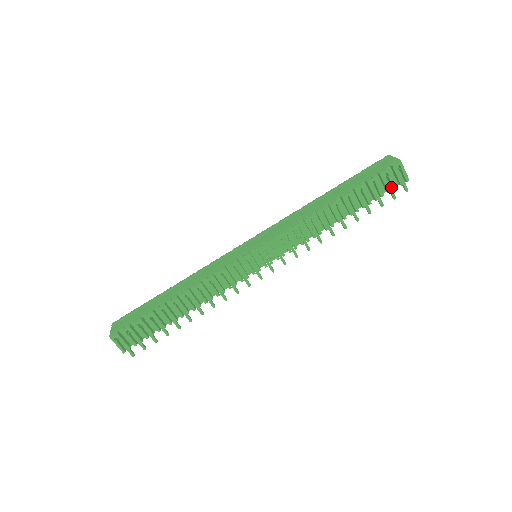
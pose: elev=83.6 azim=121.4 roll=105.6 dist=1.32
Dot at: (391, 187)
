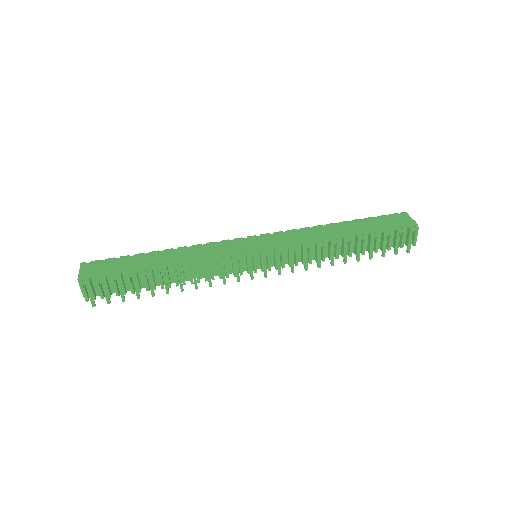
Dot at: (399, 244)
